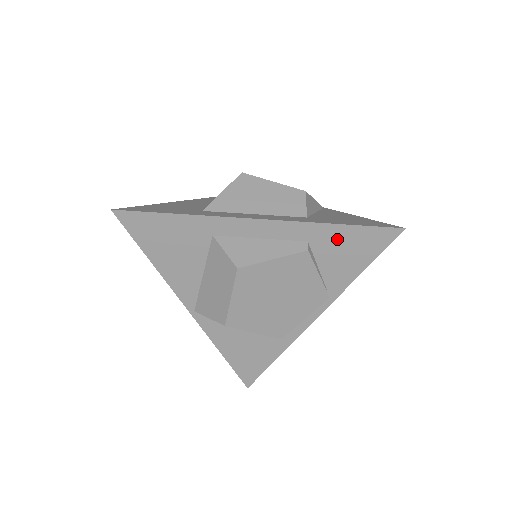
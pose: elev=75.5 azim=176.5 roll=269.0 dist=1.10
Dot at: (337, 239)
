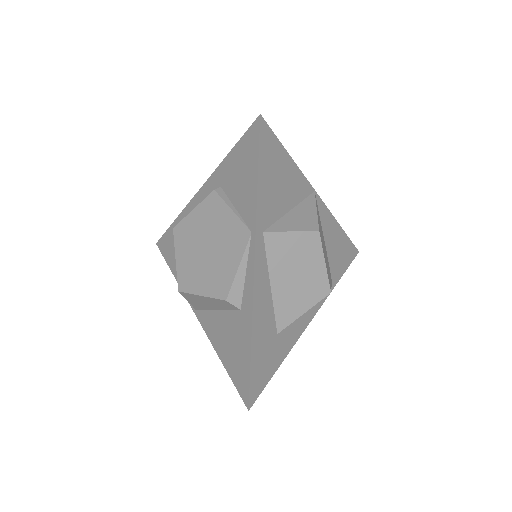
Dot at: (232, 168)
